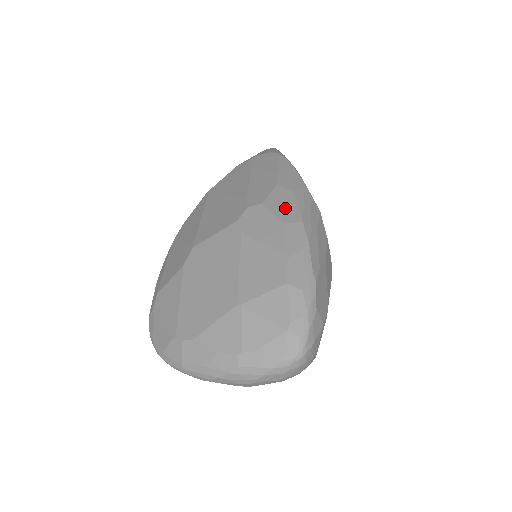
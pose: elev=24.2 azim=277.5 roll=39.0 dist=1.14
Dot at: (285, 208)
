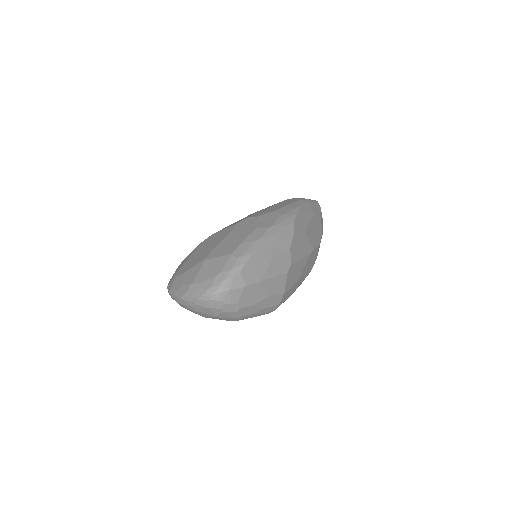
Dot at: (266, 221)
